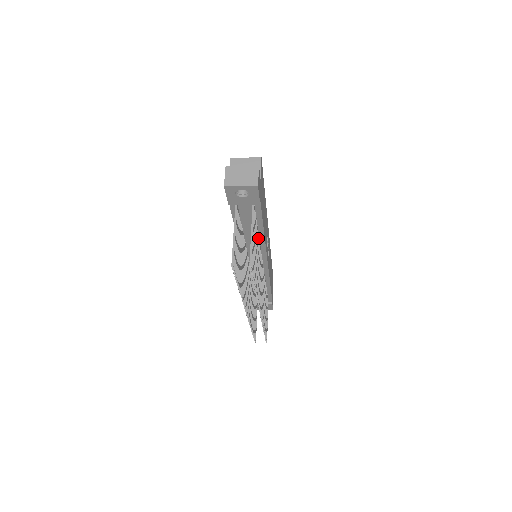
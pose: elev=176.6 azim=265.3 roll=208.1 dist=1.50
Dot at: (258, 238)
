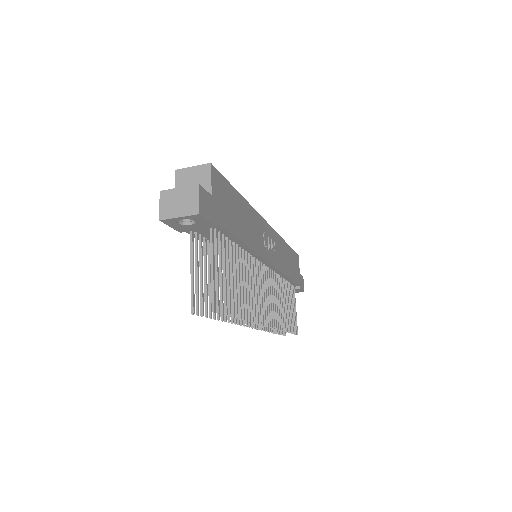
Dot at: (238, 252)
